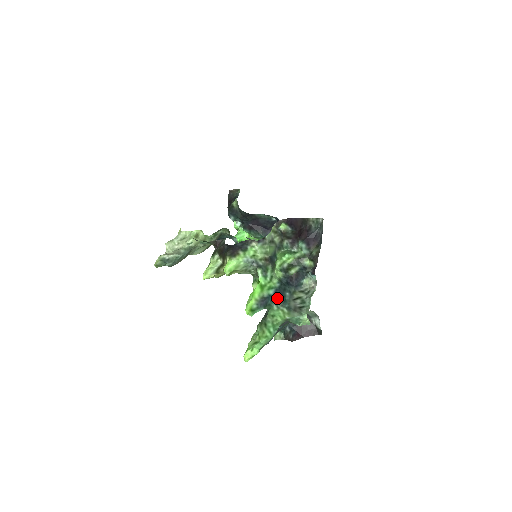
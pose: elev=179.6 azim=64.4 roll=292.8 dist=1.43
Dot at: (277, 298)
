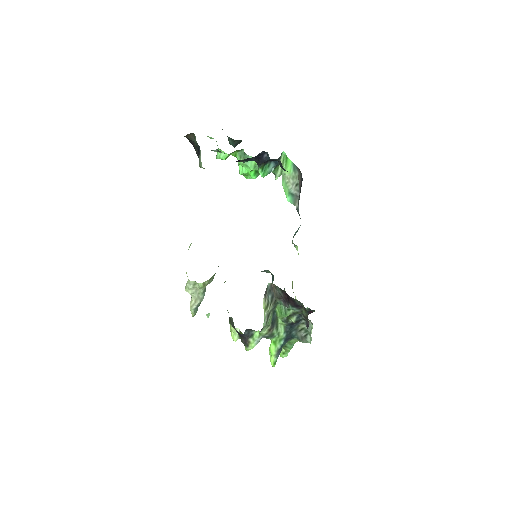
Dot at: (287, 340)
